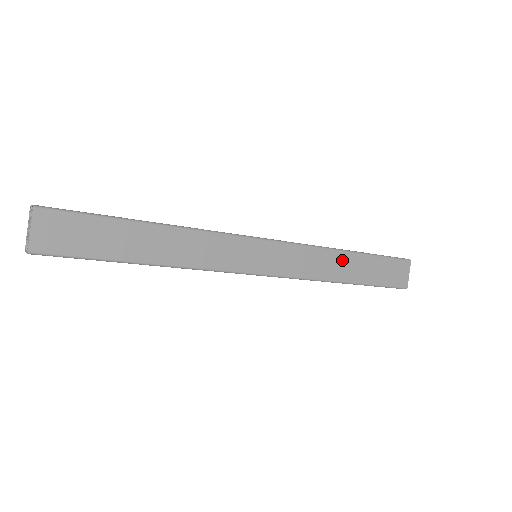
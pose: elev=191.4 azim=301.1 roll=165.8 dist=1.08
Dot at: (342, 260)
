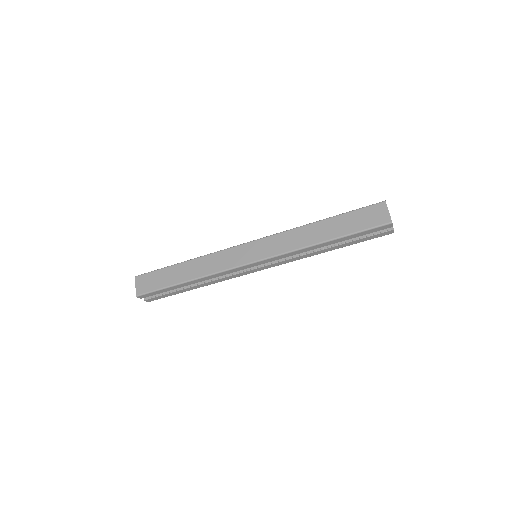
Dot at: (313, 229)
